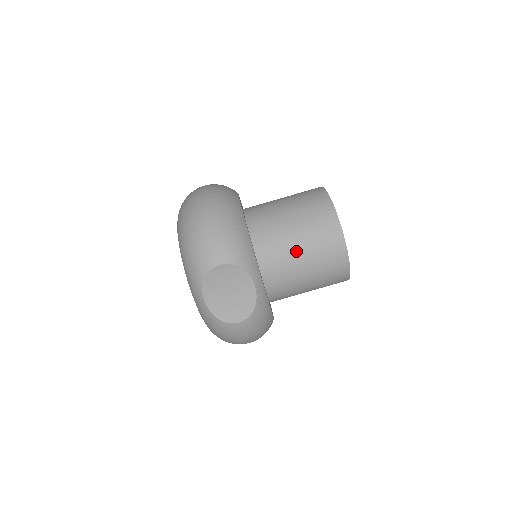
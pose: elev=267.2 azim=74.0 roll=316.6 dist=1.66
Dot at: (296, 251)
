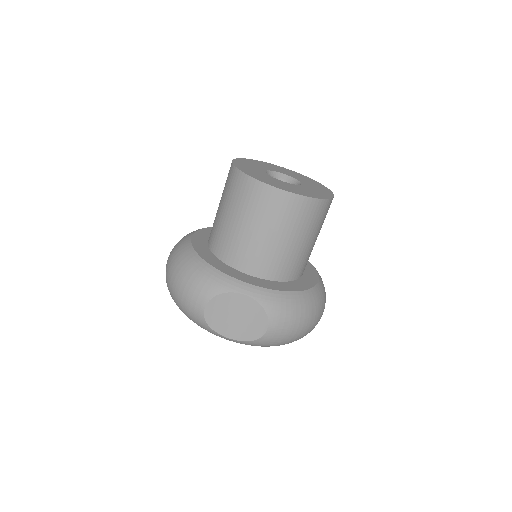
Dot at: (251, 234)
